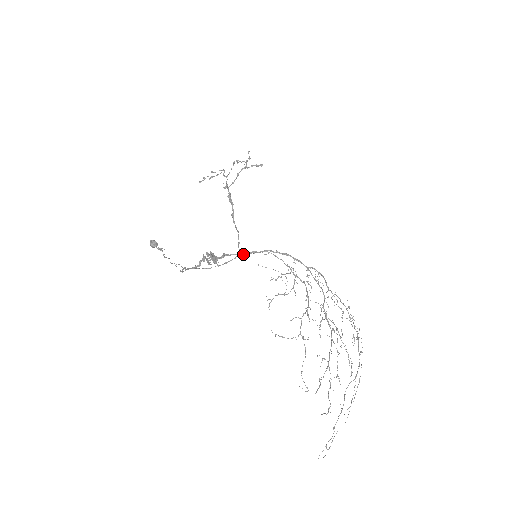
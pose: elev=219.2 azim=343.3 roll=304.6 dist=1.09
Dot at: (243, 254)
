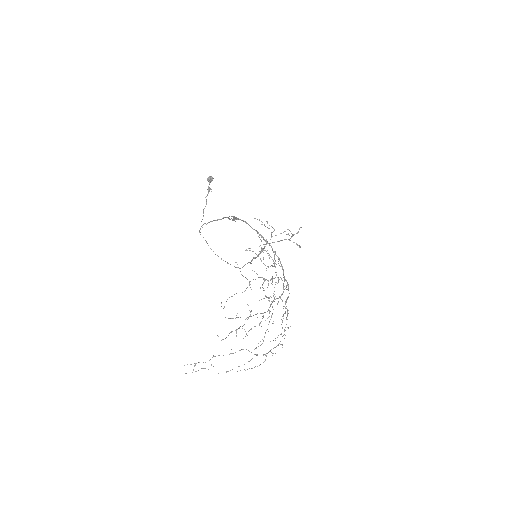
Dot at: (255, 230)
